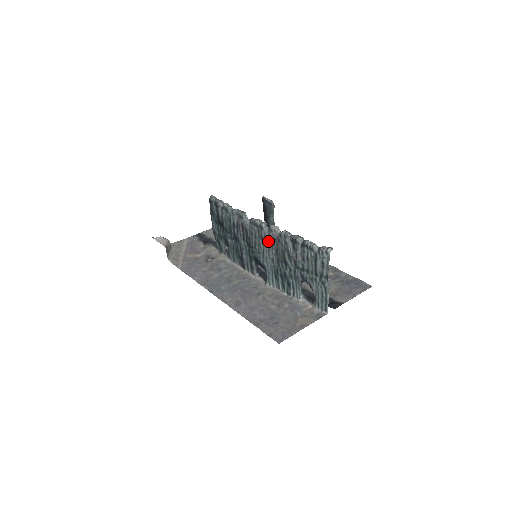
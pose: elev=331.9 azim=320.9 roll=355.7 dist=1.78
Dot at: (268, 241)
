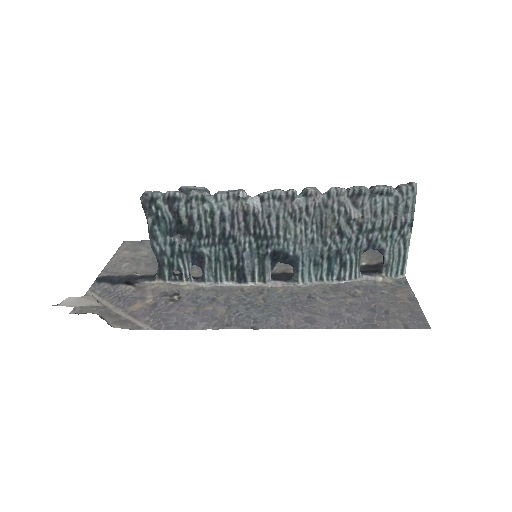
Dot at: (305, 214)
